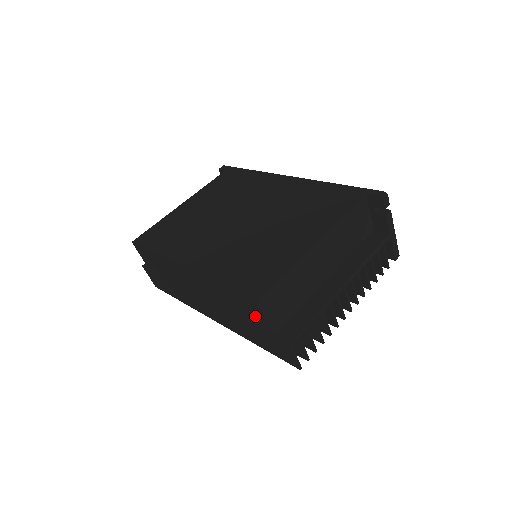
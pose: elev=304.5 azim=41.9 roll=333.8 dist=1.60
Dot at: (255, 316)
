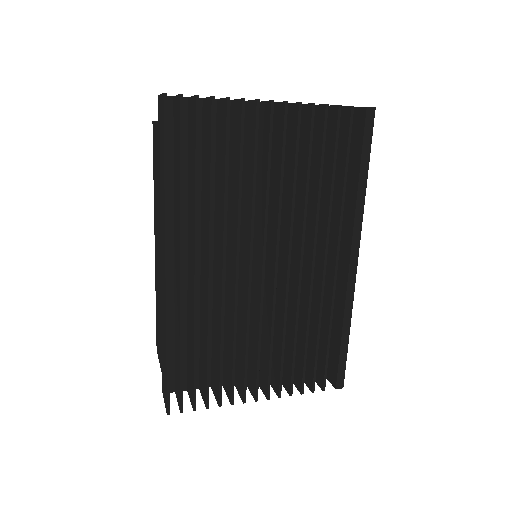
Dot at: (156, 141)
